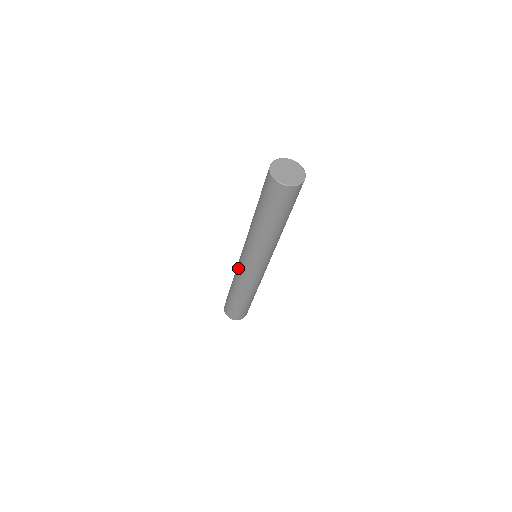
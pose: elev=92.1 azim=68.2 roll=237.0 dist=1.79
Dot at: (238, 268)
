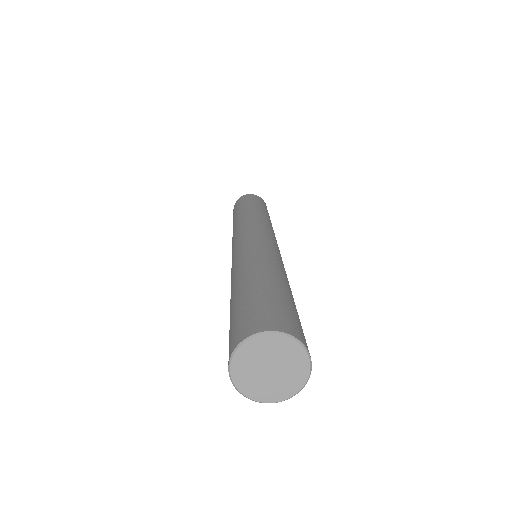
Dot at: occluded
